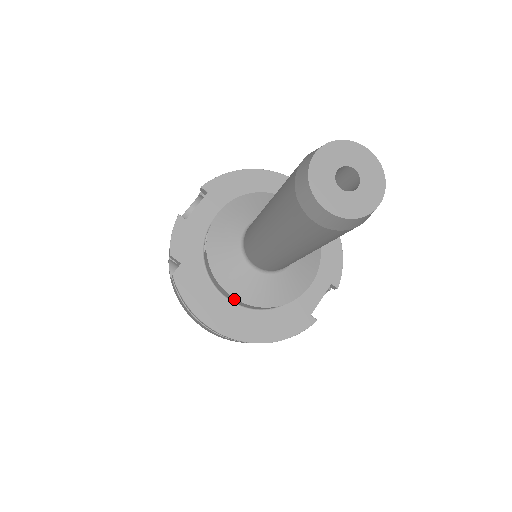
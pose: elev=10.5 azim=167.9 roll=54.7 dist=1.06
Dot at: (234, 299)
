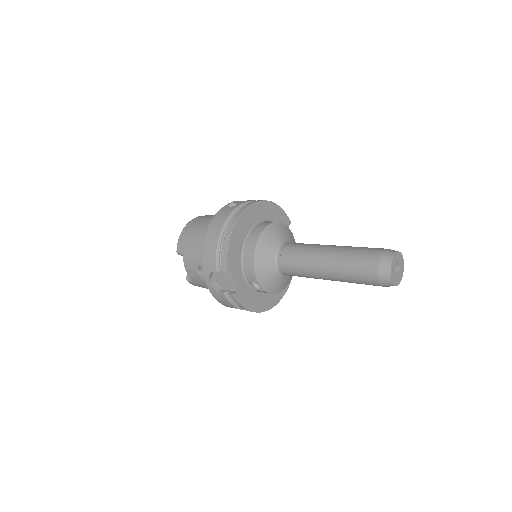
Dot at: occluded
